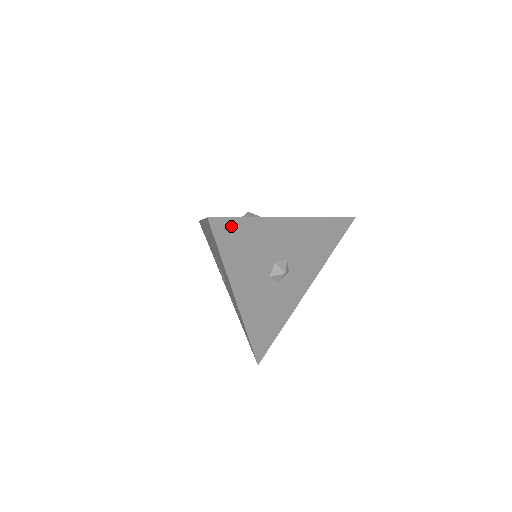
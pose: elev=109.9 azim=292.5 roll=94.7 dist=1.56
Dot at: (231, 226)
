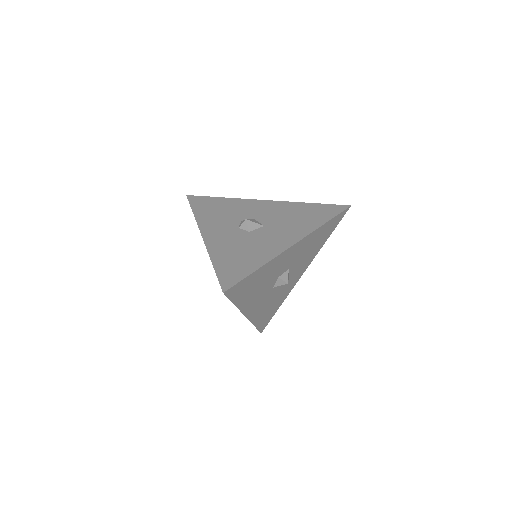
Dot at: (243, 283)
